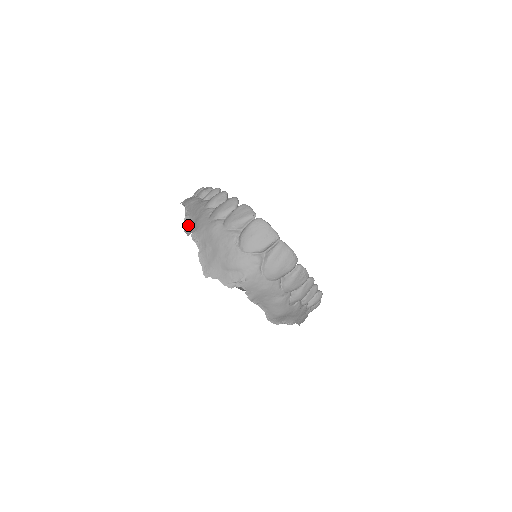
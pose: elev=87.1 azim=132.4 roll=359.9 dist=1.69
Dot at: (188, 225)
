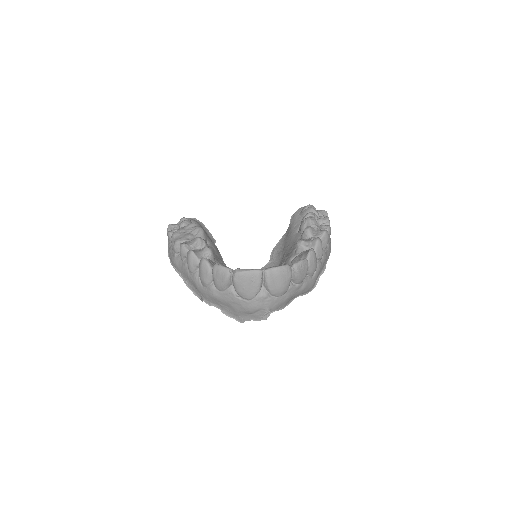
Dot at: (194, 290)
